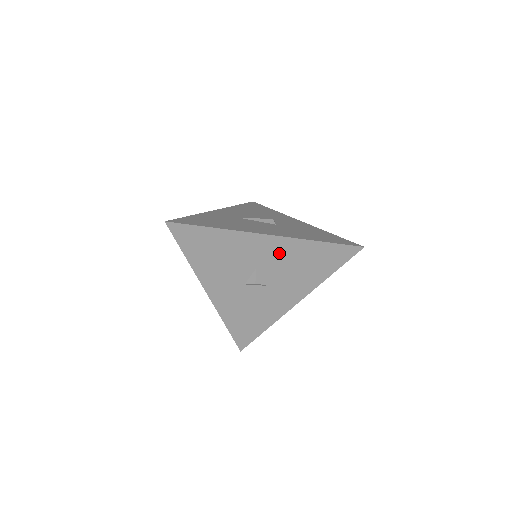
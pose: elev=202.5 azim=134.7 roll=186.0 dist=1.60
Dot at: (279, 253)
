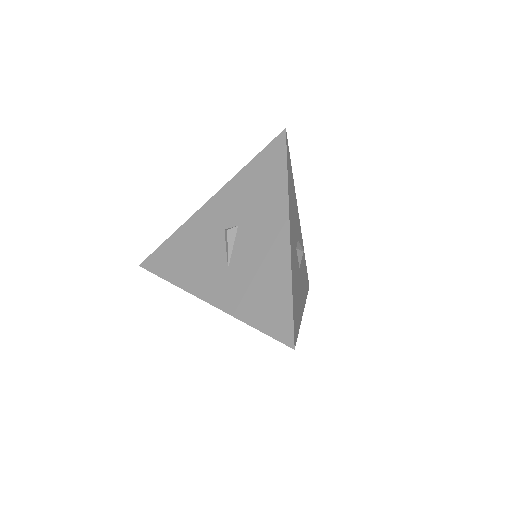
Dot at: (300, 242)
